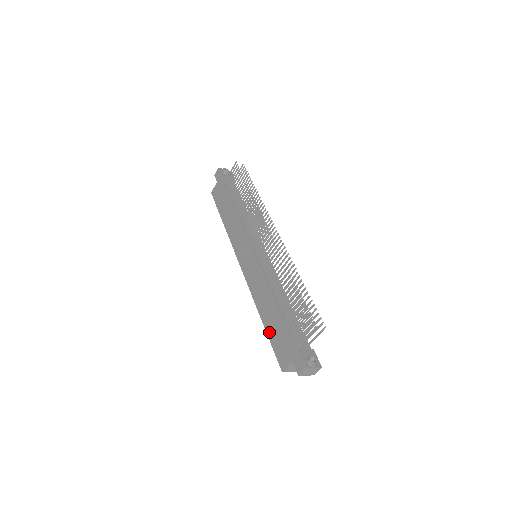
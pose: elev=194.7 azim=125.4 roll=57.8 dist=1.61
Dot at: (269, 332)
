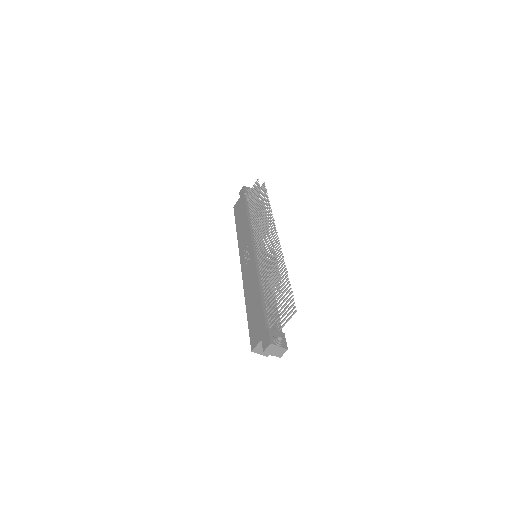
Dot at: (249, 317)
